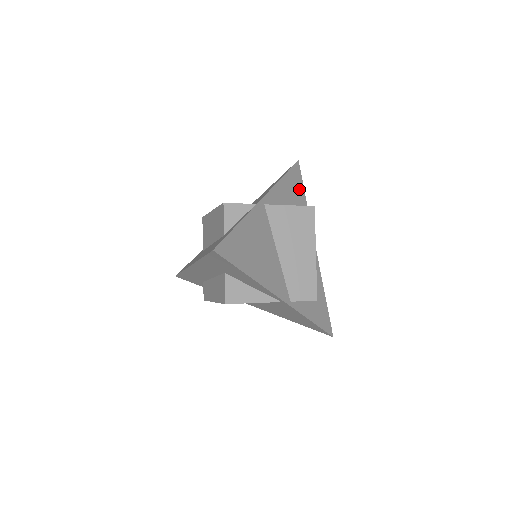
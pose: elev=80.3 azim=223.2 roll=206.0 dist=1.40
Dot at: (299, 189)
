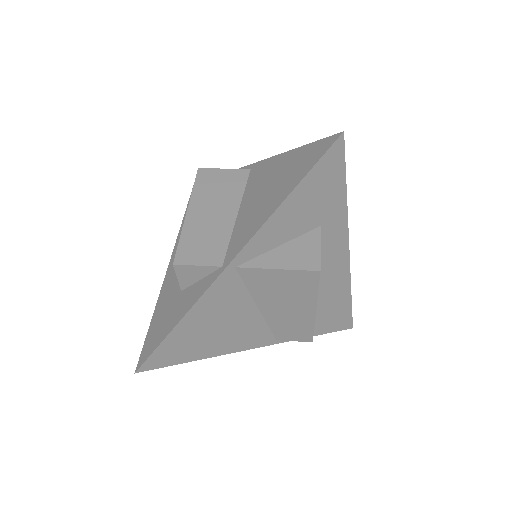
Dot at: (331, 187)
